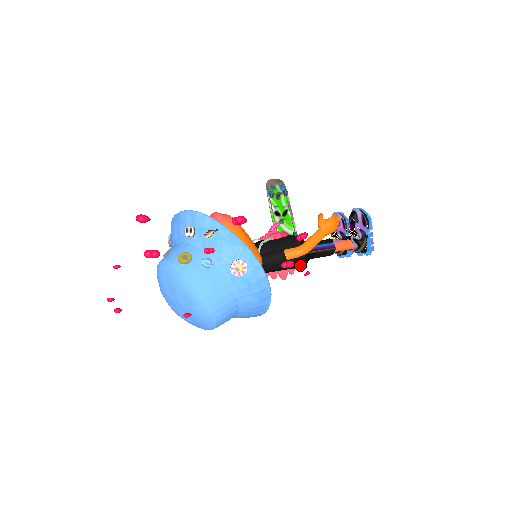
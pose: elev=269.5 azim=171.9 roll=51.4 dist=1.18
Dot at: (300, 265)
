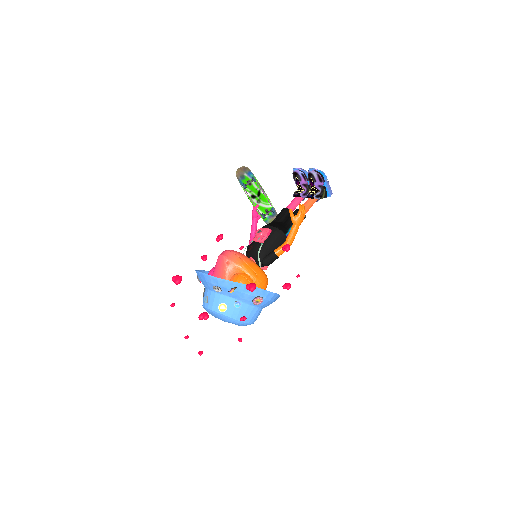
Dot at: occluded
